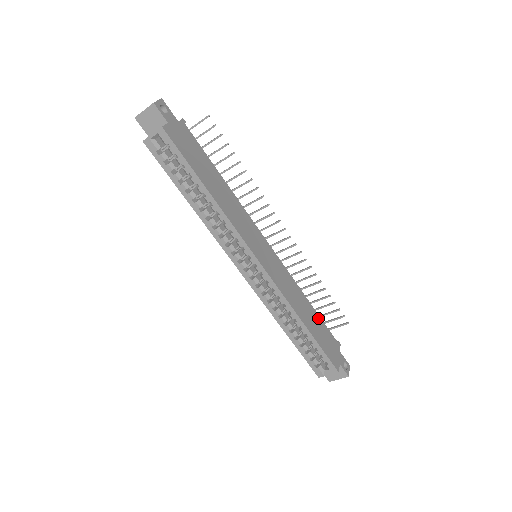
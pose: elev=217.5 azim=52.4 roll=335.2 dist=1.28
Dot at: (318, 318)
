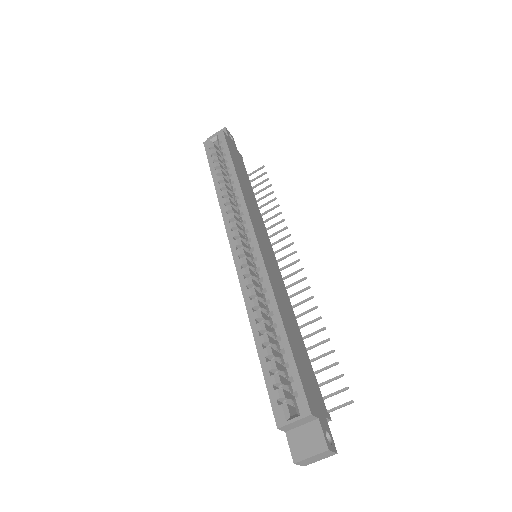
Dot at: (306, 355)
